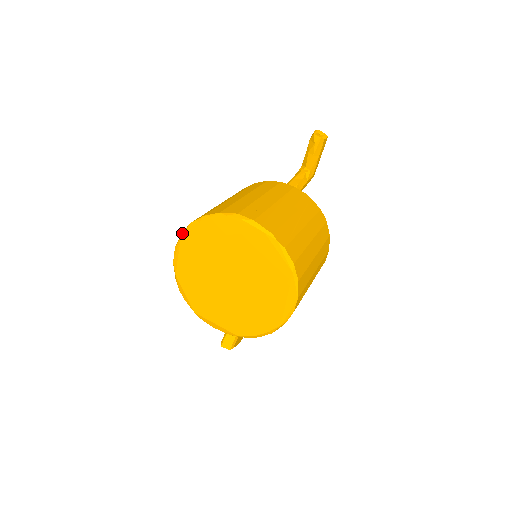
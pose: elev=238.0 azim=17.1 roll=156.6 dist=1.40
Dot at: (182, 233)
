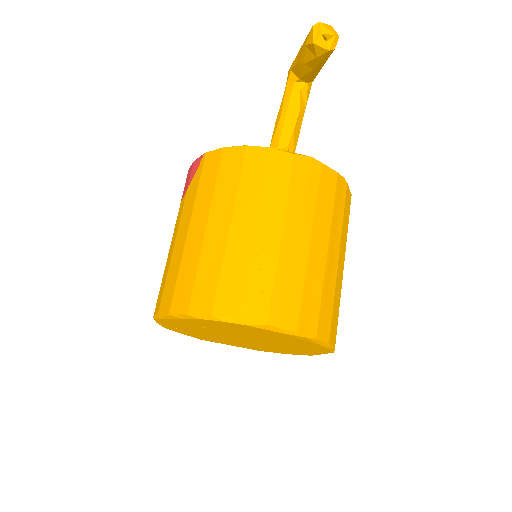
Dot at: (159, 315)
